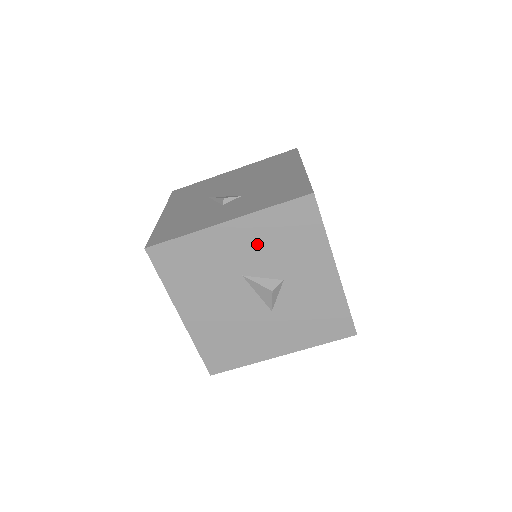
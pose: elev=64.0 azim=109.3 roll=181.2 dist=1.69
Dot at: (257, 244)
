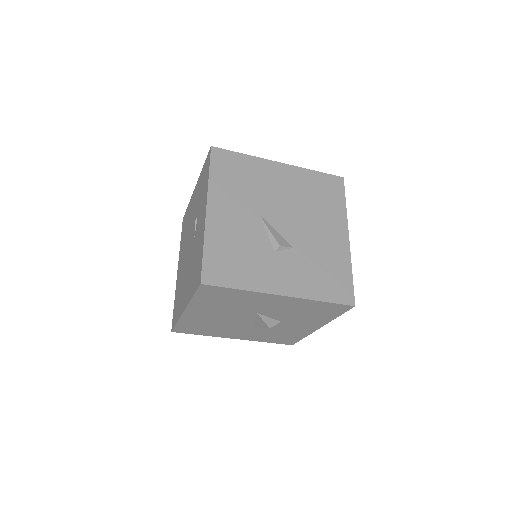
Dot at: (287, 308)
